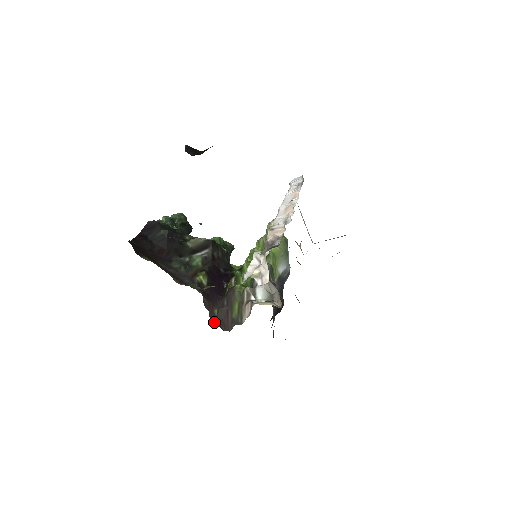
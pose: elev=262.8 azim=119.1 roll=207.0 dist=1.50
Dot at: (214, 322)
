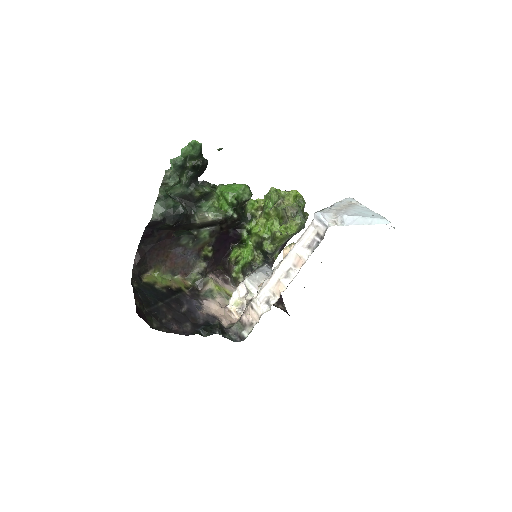
Dot at: (217, 273)
